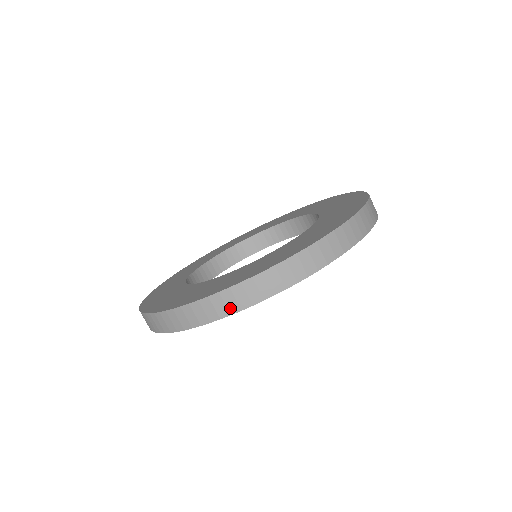
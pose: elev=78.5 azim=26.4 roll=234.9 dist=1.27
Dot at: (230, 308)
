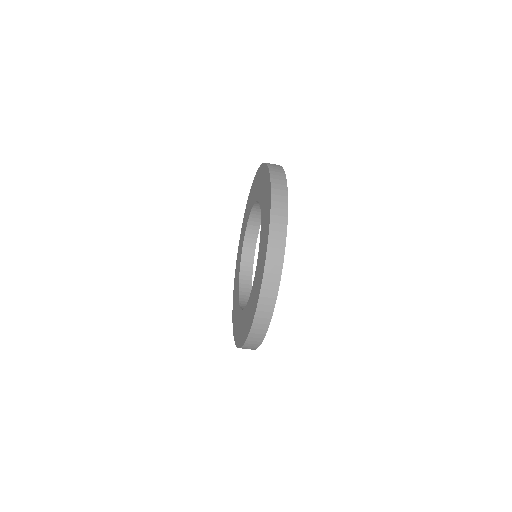
Dot at: (260, 337)
